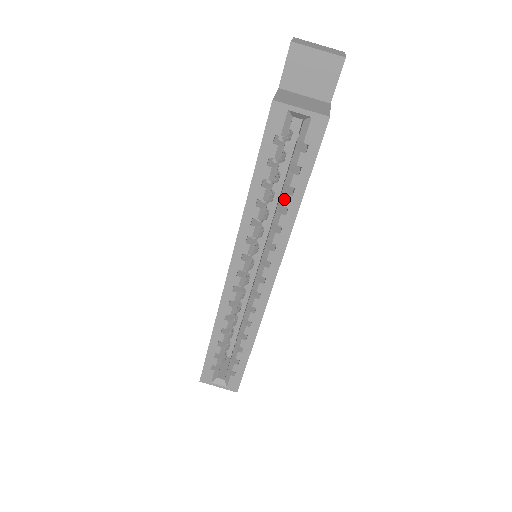
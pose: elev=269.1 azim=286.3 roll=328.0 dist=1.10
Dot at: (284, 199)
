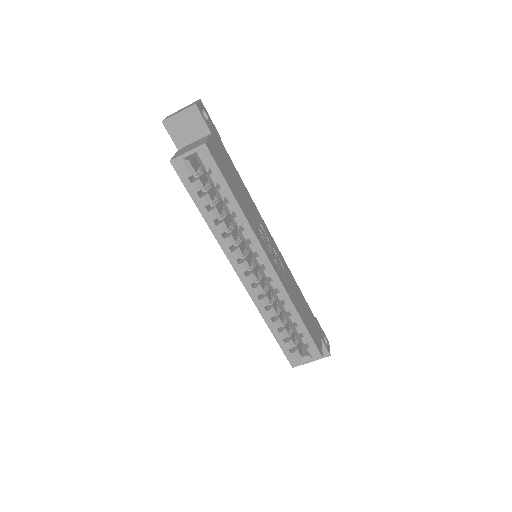
Dot at: (227, 208)
